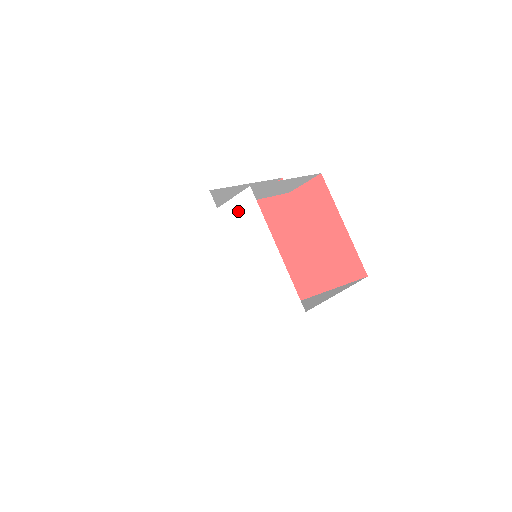
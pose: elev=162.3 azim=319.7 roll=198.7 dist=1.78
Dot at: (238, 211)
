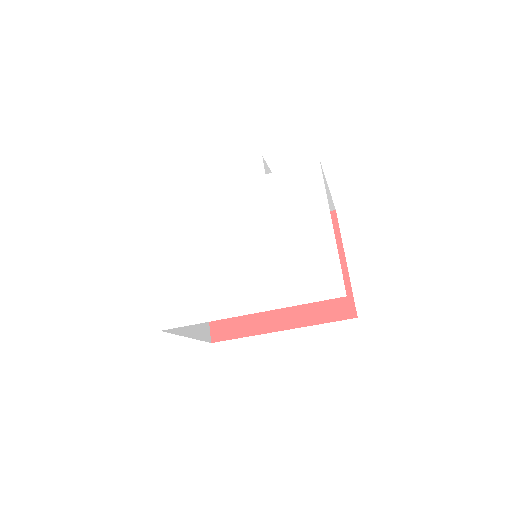
Dot at: (294, 181)
